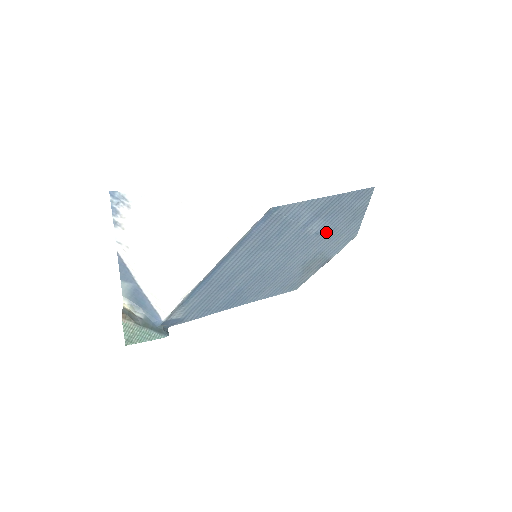
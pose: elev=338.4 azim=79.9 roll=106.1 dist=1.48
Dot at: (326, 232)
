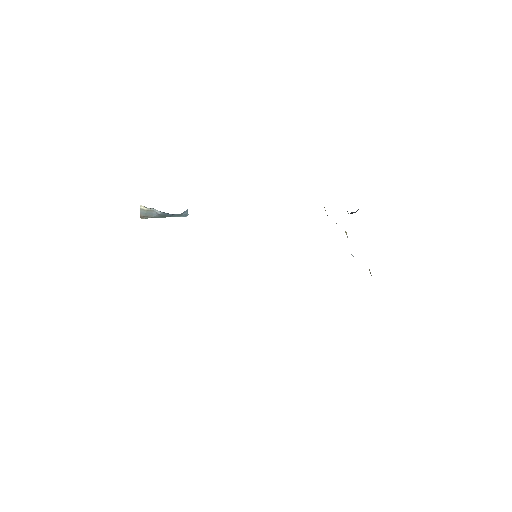
Dot at: occluded
